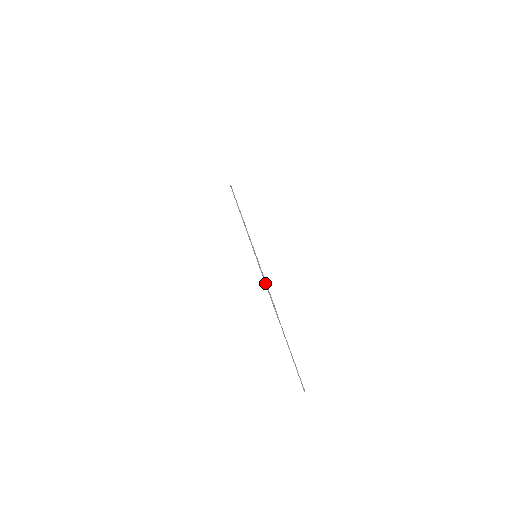
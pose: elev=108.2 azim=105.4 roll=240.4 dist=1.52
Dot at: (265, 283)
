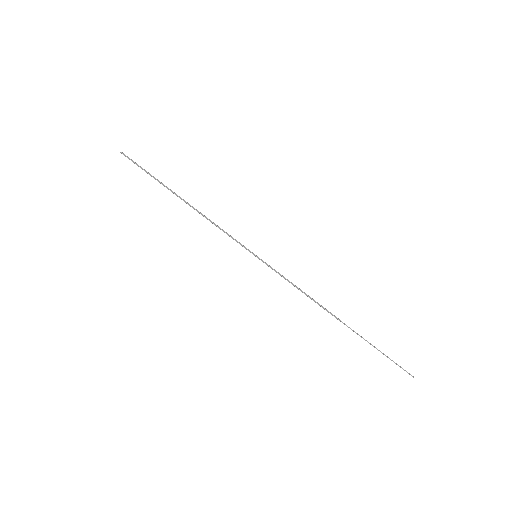
Dot at: occluded
